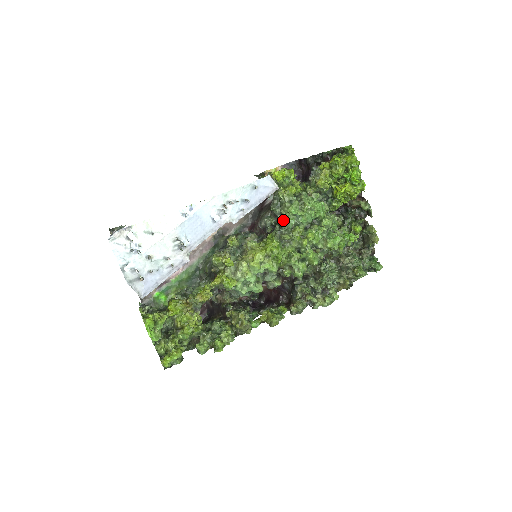
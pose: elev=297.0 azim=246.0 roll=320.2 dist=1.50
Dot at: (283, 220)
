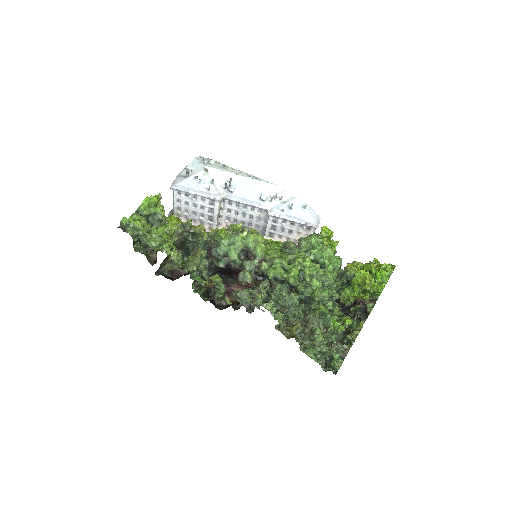
Dot at: (300, 244)
